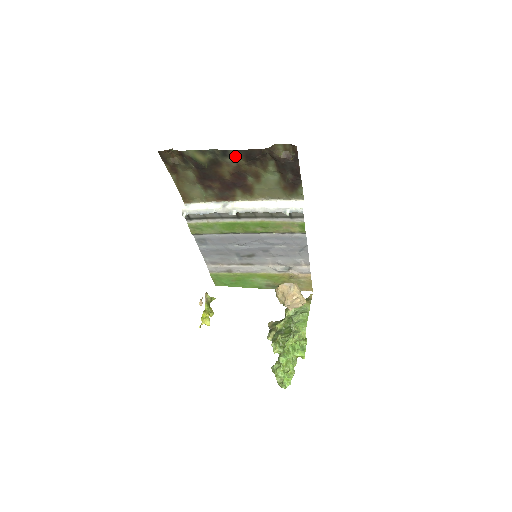
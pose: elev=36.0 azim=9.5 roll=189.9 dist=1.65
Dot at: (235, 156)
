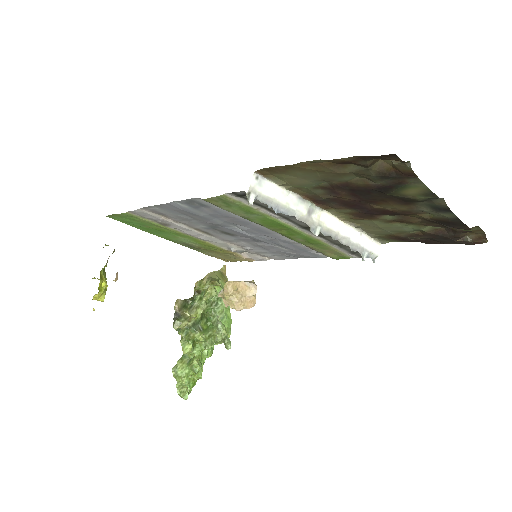
Dot at: (440, 214)
